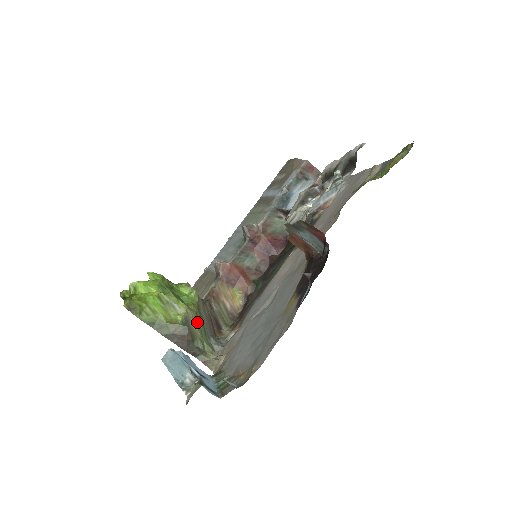
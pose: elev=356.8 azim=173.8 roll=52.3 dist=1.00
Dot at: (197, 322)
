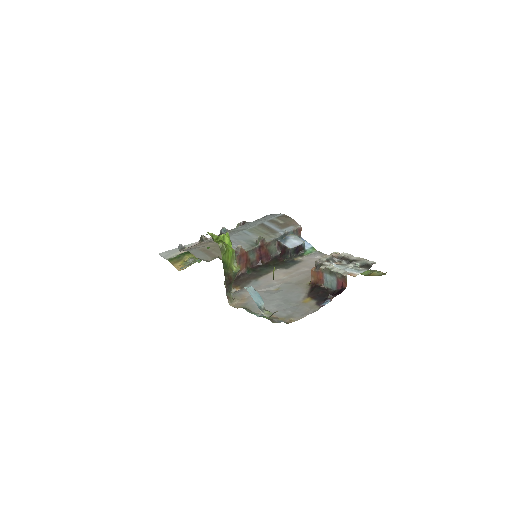
Dot at: occluded
